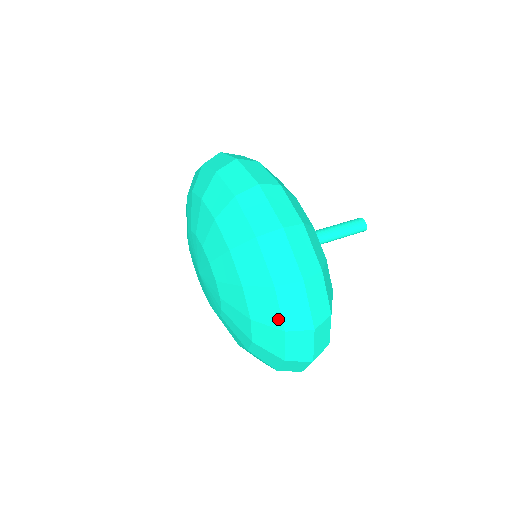
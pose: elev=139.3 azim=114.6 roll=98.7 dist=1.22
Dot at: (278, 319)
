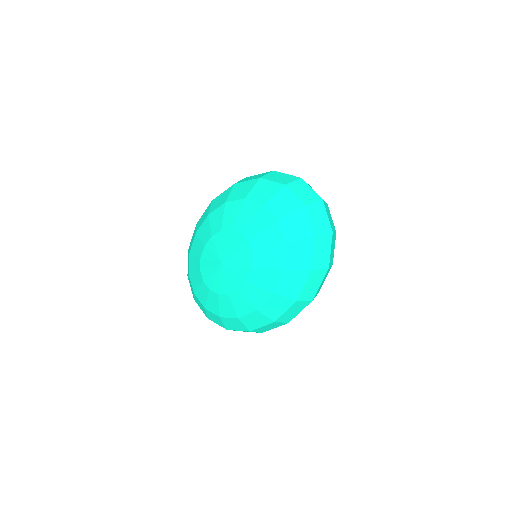
Dot at: (276, 185)
